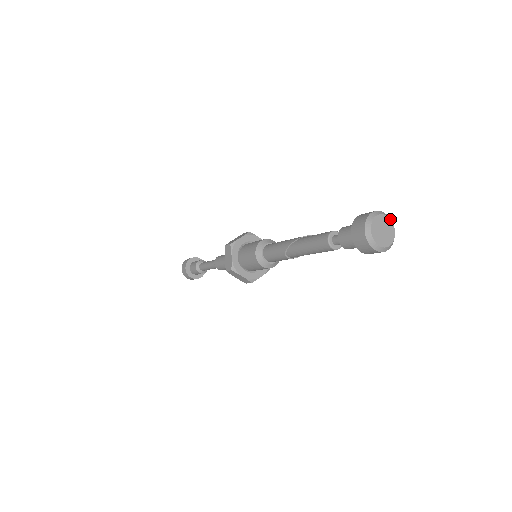
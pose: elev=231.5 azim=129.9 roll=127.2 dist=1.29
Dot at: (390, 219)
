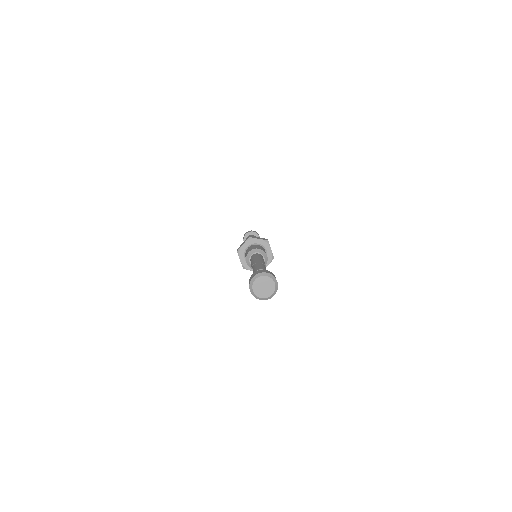
Dot at: (268, 277)
